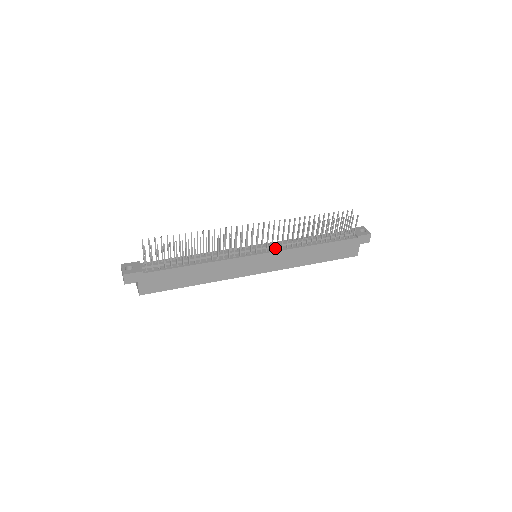
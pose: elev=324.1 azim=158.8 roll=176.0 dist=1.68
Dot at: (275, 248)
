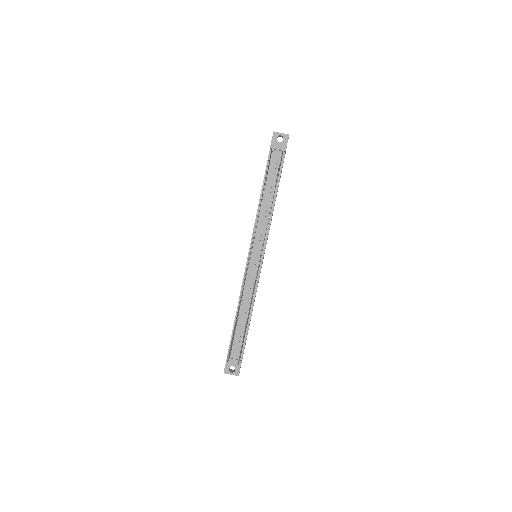
Dot at: (262, 240)
